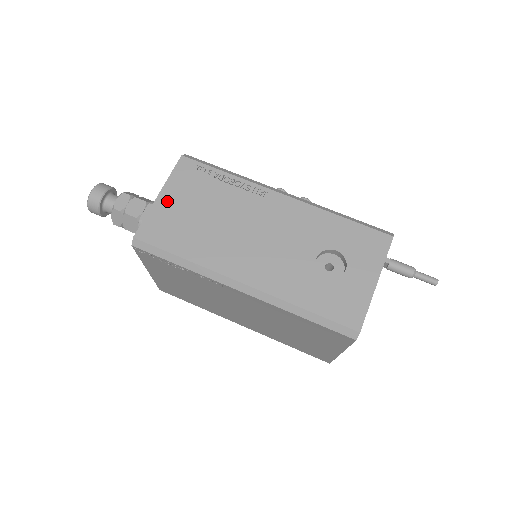
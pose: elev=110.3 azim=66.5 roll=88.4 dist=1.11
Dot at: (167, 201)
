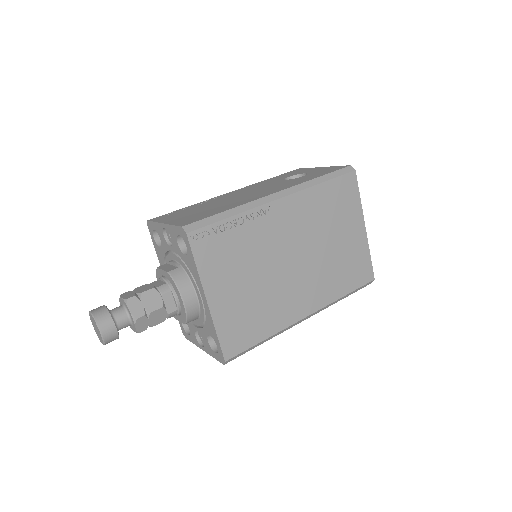
Dot at: (174, 220)
